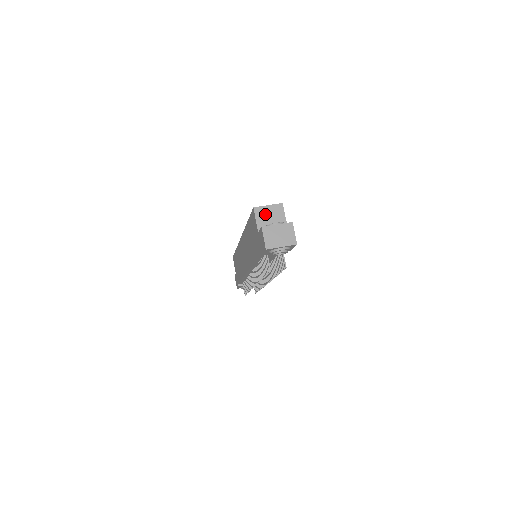
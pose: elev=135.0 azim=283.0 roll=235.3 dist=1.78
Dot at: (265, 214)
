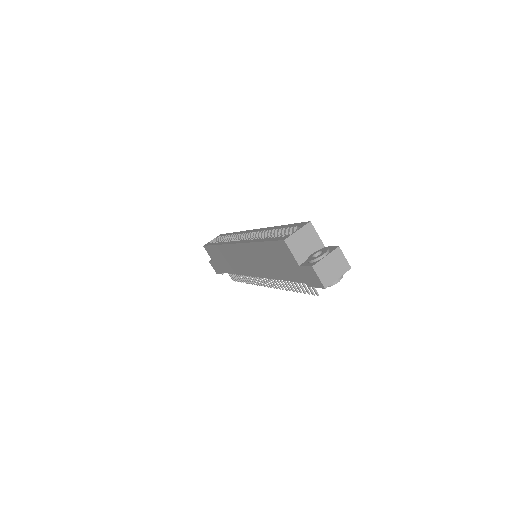
Dot at: (298, 242)
